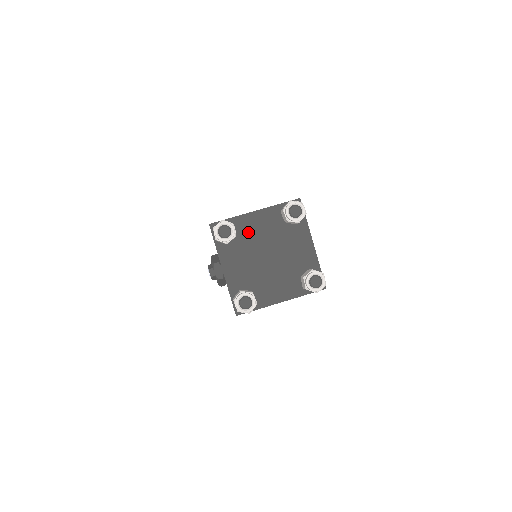
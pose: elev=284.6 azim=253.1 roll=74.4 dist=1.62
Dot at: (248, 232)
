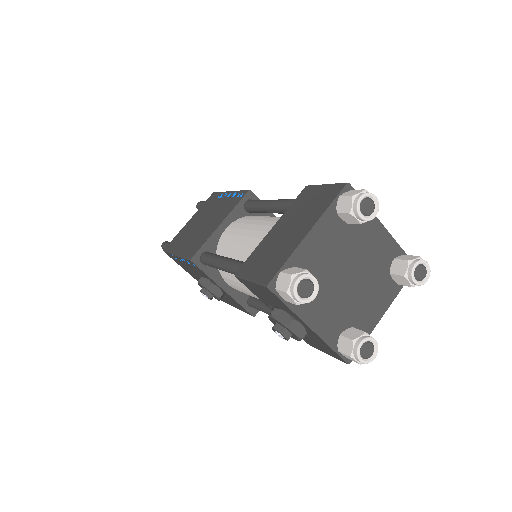
Dot at: (314, 264)
